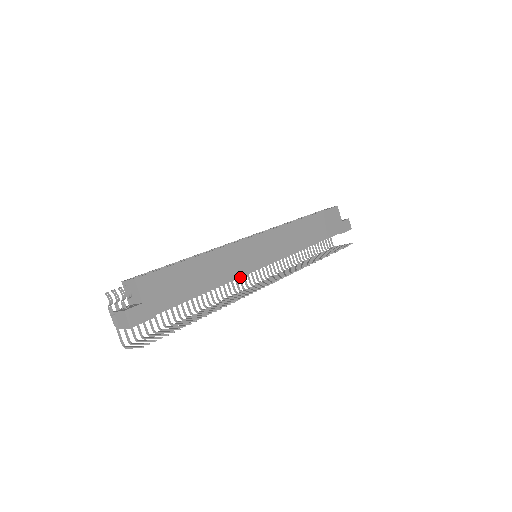
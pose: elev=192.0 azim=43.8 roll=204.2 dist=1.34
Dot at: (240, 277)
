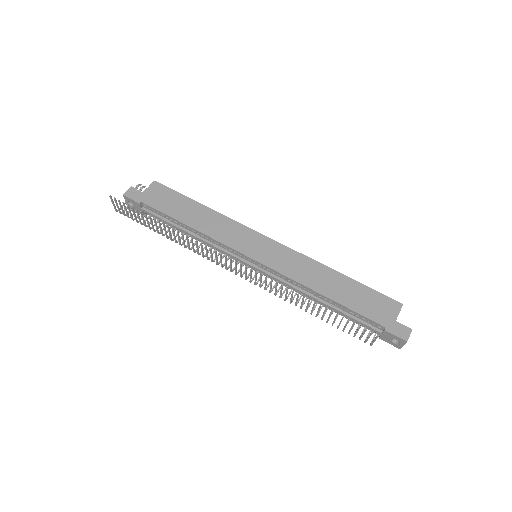
Dot at: (224, 251)
